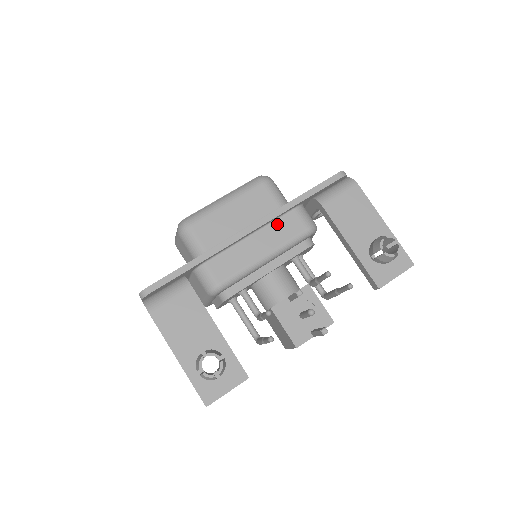
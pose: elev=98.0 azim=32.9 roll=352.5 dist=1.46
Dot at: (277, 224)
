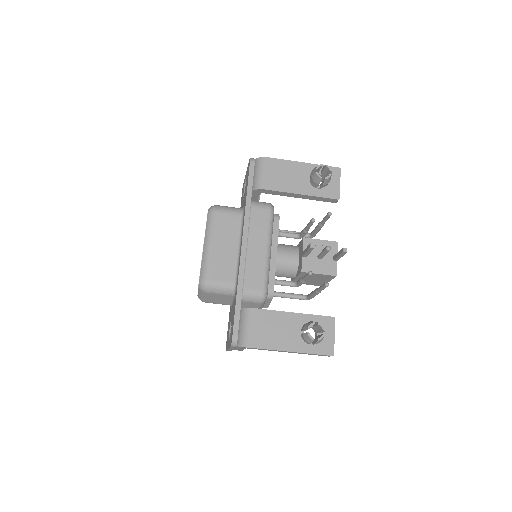
Dot at: (252, 225)
